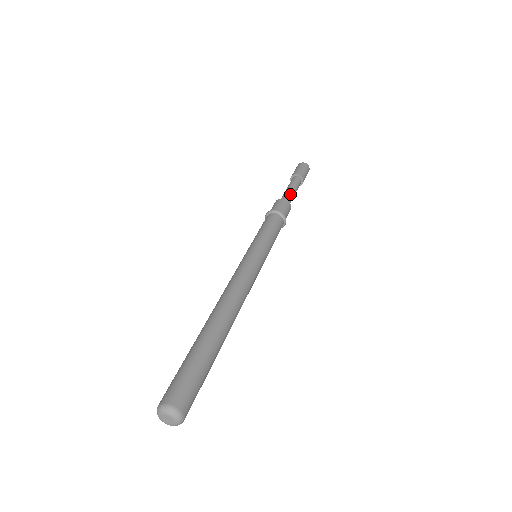
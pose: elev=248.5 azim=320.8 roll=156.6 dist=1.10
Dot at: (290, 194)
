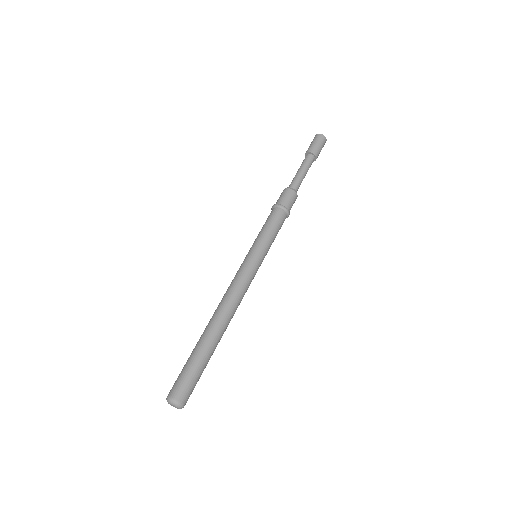
Dot at: (301, 182)
